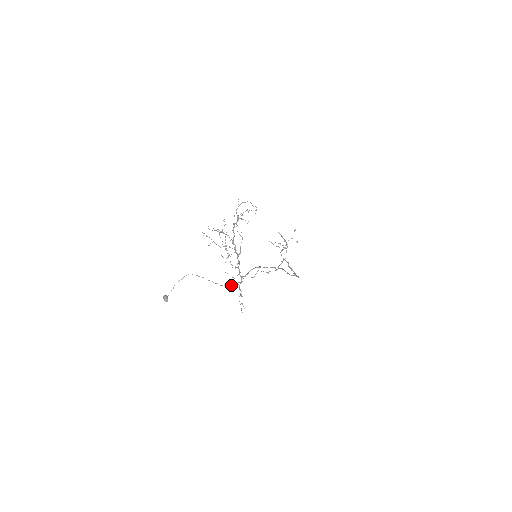
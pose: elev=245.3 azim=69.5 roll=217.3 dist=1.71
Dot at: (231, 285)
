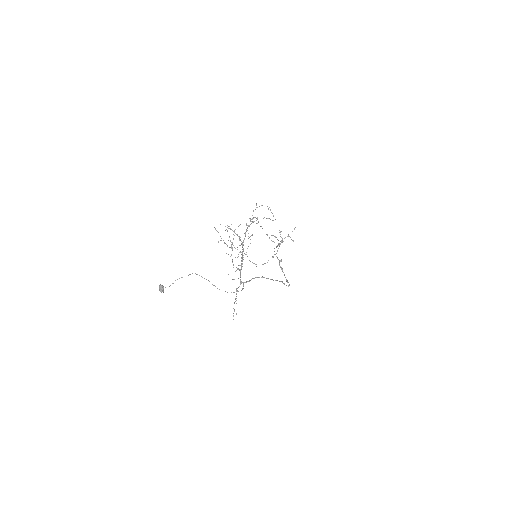
Dot at: occluded
